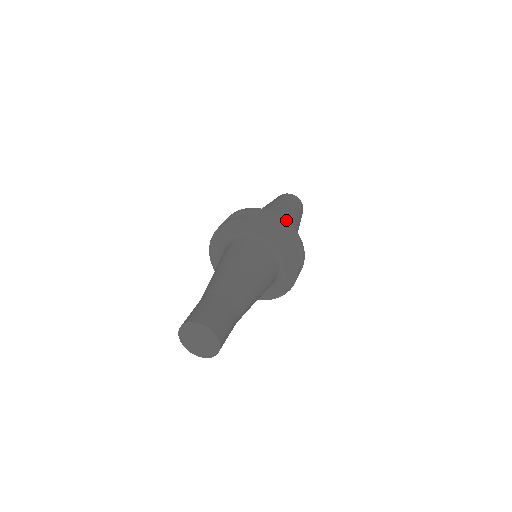
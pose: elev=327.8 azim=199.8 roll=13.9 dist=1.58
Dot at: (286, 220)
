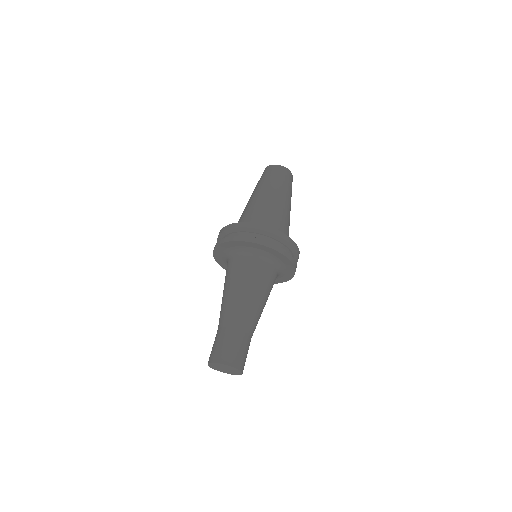
Dot at: occluded
